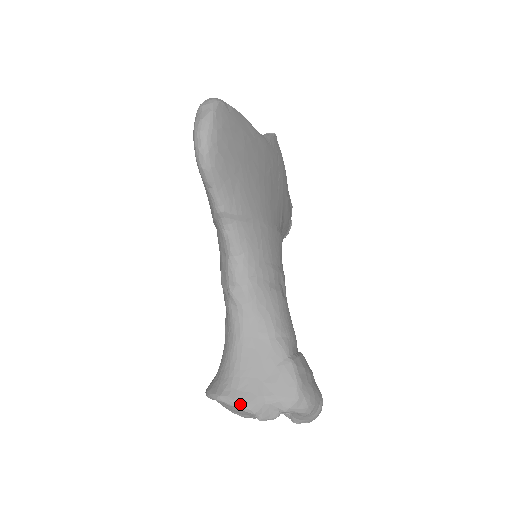
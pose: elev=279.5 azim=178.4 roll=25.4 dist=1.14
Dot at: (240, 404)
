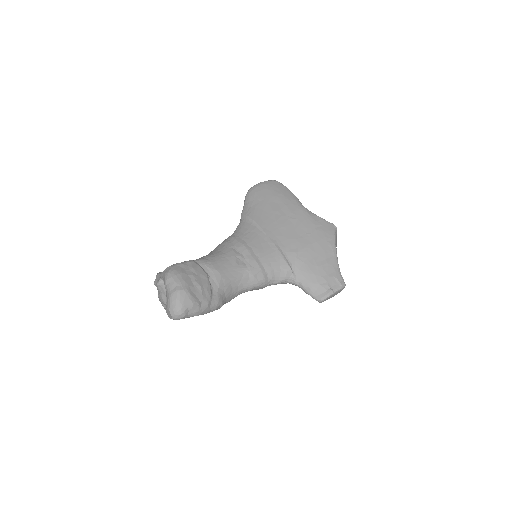
Dot at: occluded
